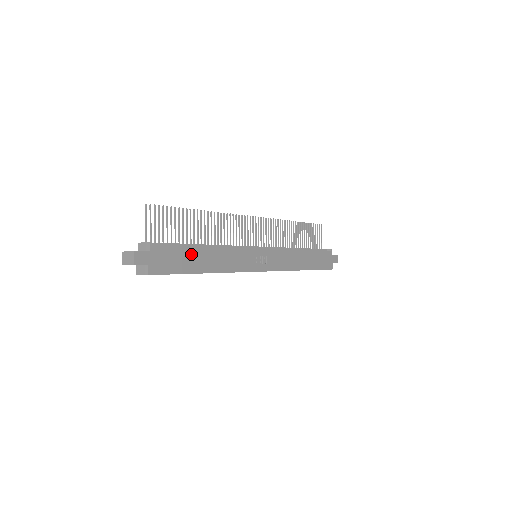
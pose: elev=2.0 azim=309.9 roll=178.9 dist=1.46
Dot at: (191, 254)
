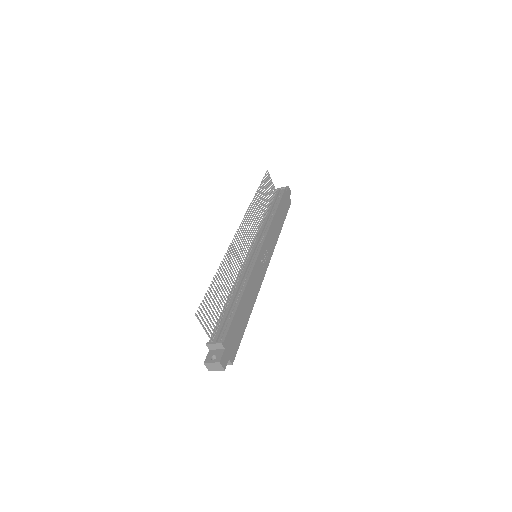
Dot at: (239, 316)
